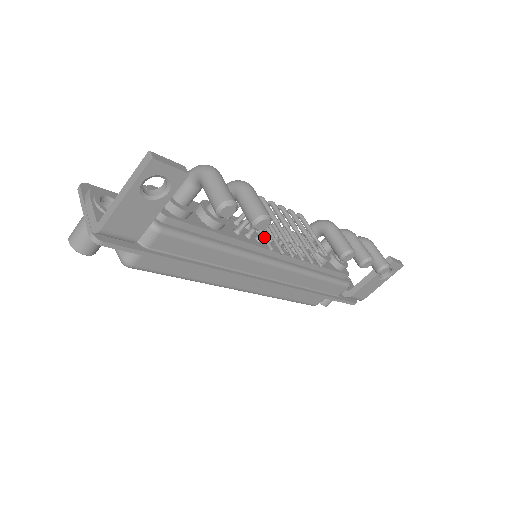
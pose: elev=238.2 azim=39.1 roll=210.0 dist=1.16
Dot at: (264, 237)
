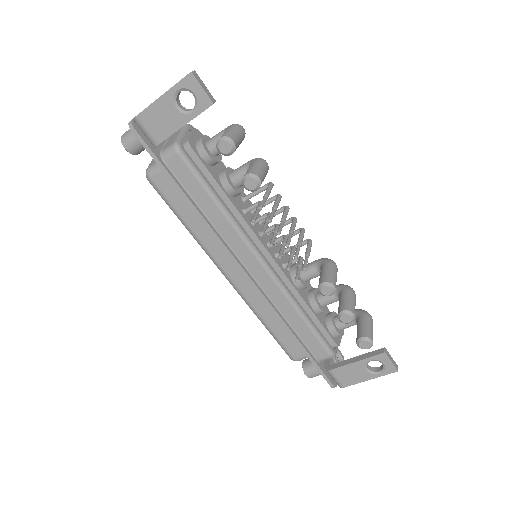
Dot at: (256, 213)
